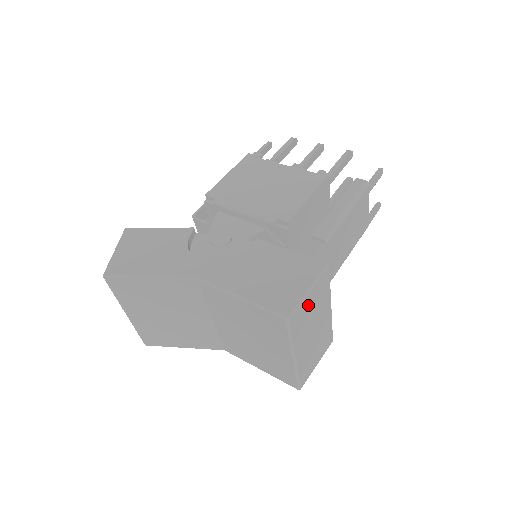
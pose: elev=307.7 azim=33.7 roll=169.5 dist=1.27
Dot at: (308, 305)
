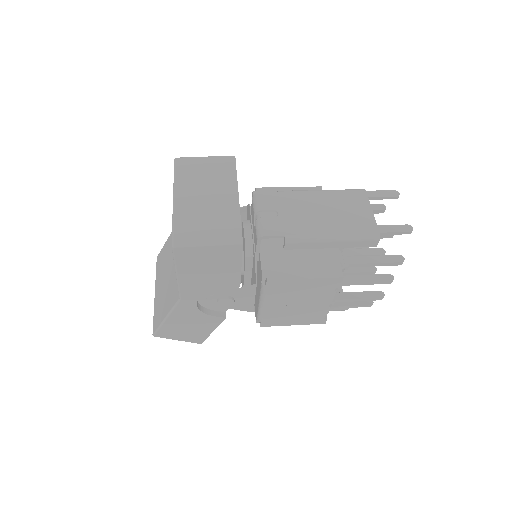
Dot at: (202, 166)
